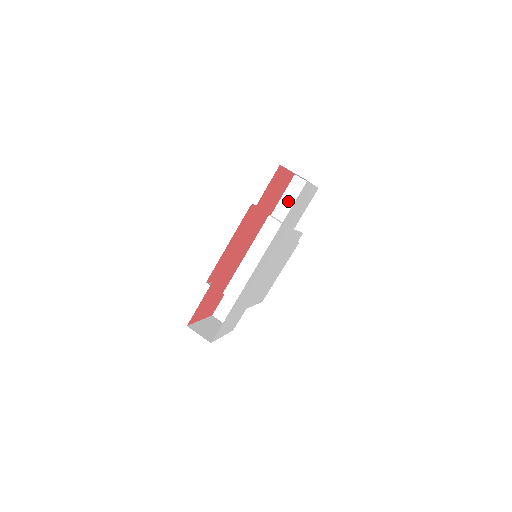
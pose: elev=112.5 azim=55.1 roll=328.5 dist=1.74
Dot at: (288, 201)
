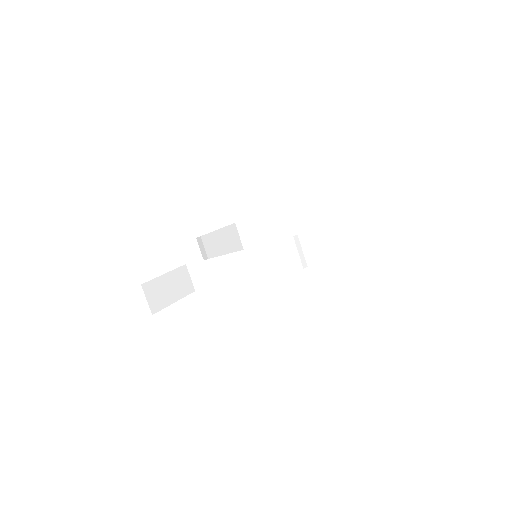
Dot at: (323, 238)
